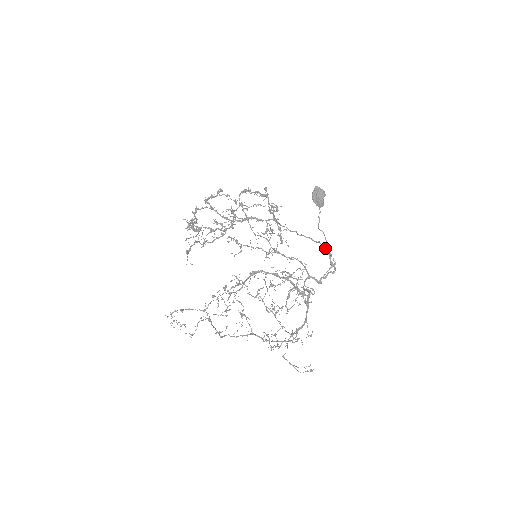
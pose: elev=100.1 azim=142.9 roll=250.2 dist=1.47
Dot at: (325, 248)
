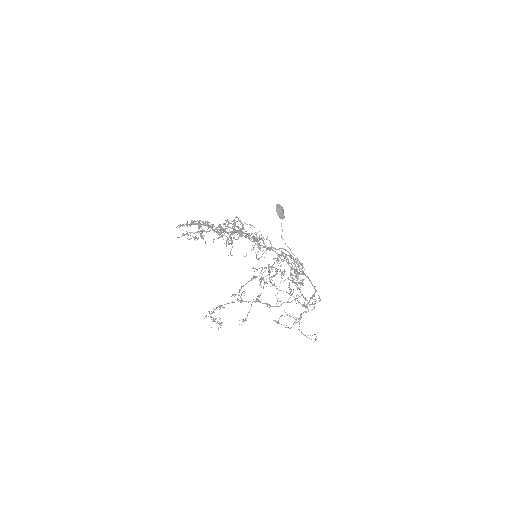
Dot at: (288, 251)
